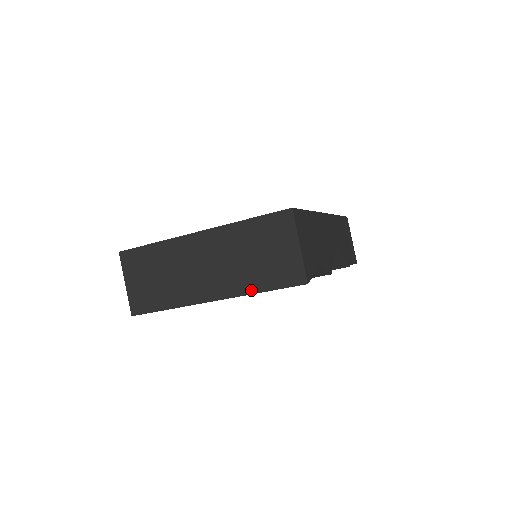
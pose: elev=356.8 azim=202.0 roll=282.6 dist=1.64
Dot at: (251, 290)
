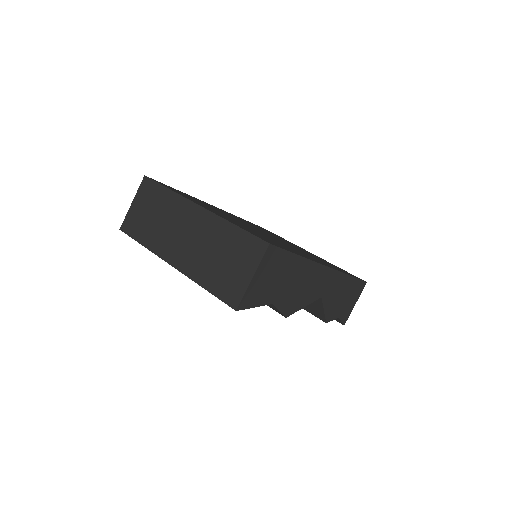
Dot at: (199, 280)
